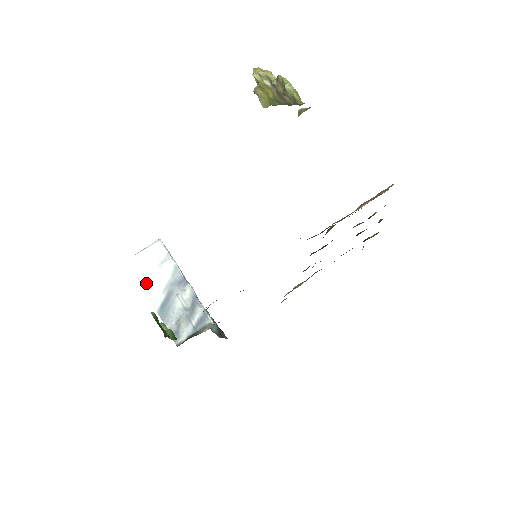
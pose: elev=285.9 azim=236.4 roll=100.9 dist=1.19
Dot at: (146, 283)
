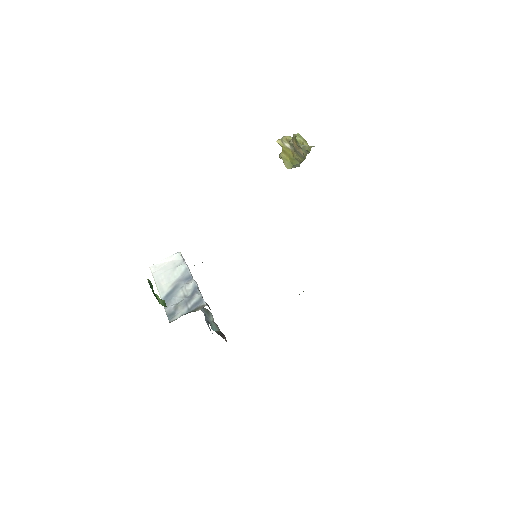
Dot at: (159, 281)
